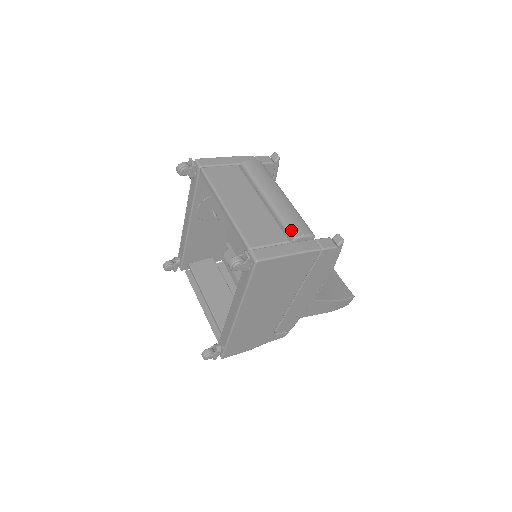
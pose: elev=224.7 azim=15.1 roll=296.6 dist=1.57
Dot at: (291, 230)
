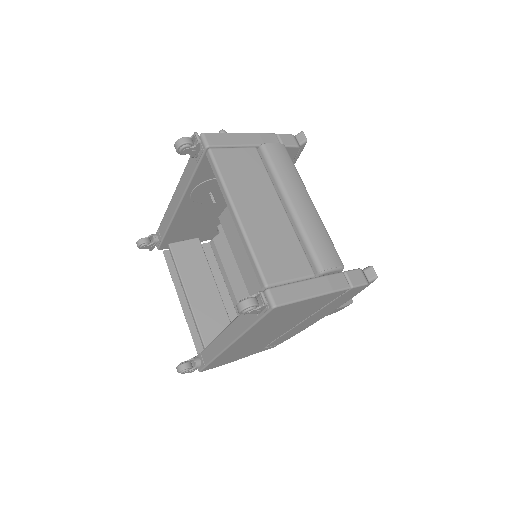
Dot at: (318, 260)
